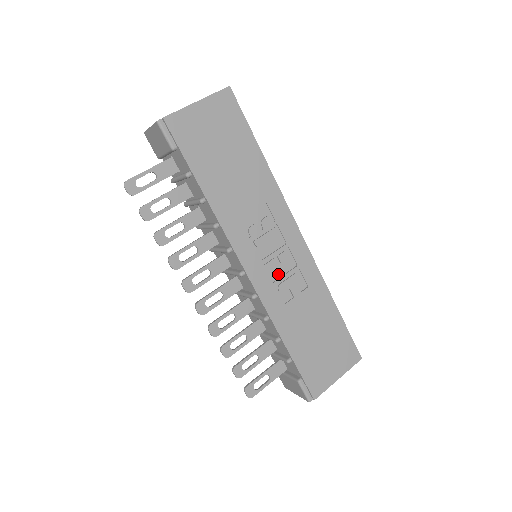
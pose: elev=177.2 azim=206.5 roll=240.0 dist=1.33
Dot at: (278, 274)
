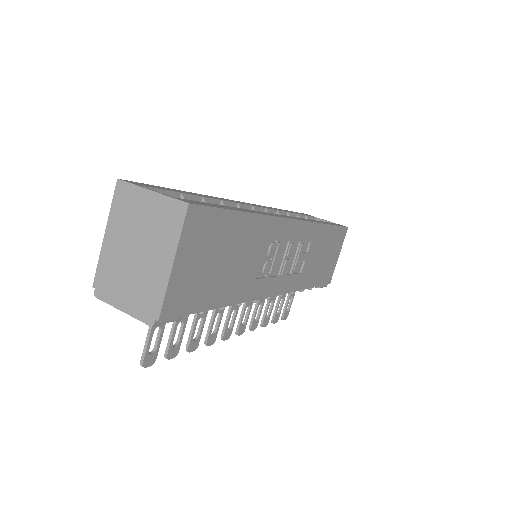
Dot at: (290, 264)
